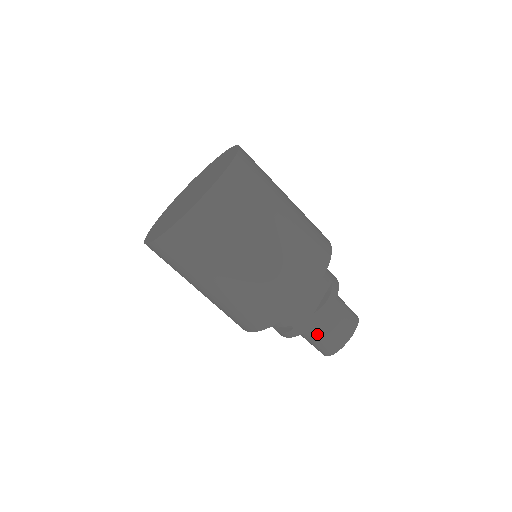
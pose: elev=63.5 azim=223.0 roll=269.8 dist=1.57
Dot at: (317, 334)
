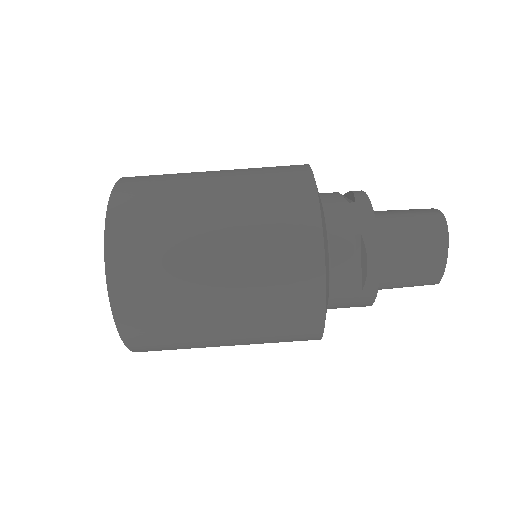
Dot at: (395, 285)
